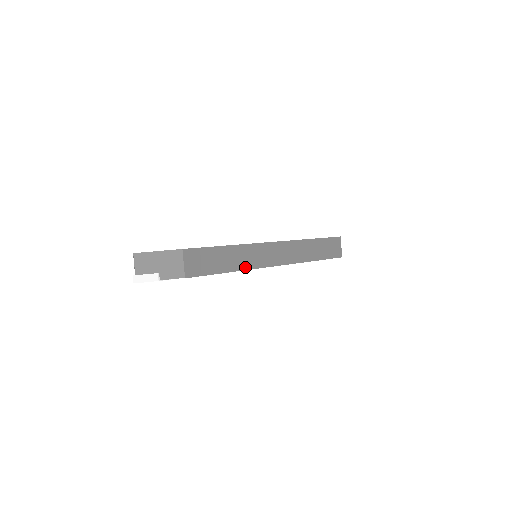
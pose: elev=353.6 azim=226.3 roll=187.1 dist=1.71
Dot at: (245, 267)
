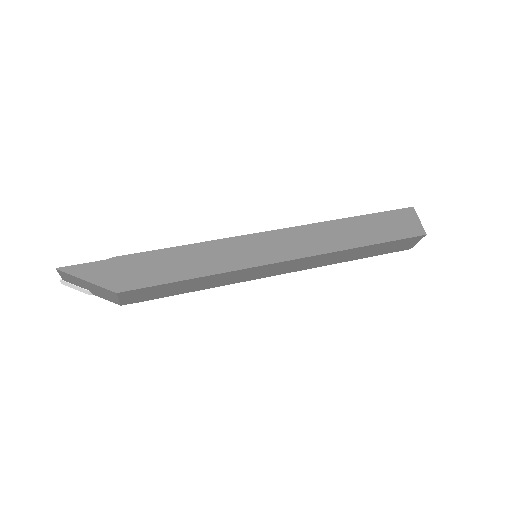
Dot at: (221, 284)
